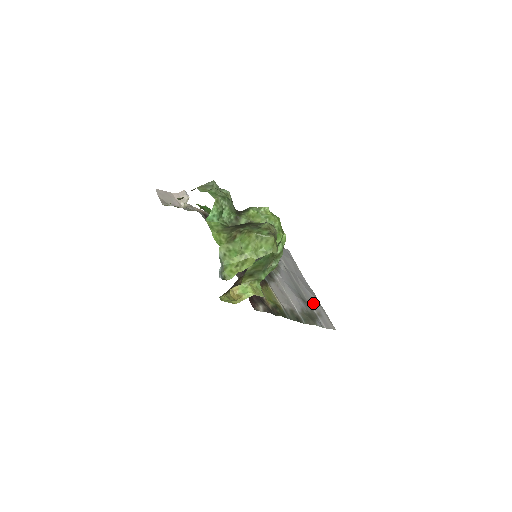
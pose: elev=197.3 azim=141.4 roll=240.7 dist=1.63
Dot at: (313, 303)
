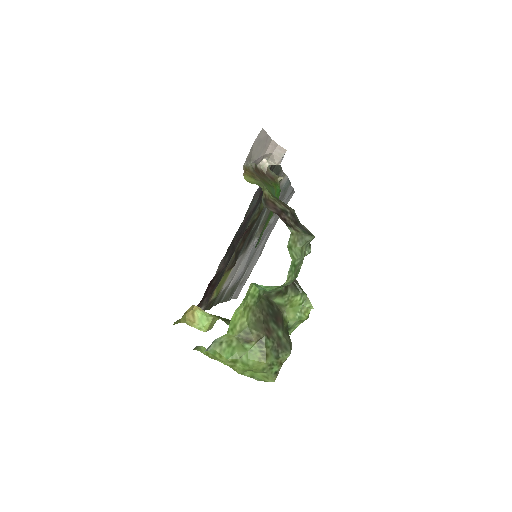
Dot at: (250, 268)
